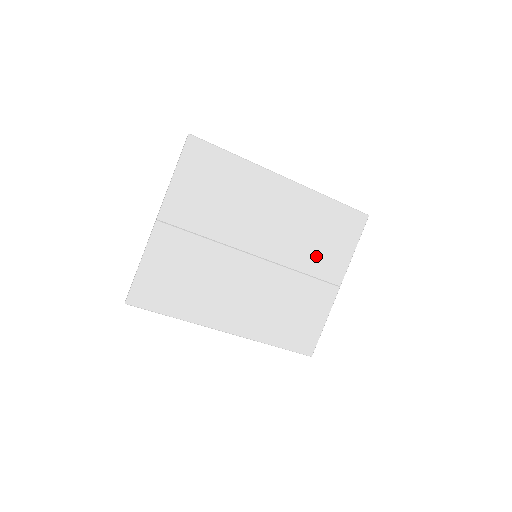
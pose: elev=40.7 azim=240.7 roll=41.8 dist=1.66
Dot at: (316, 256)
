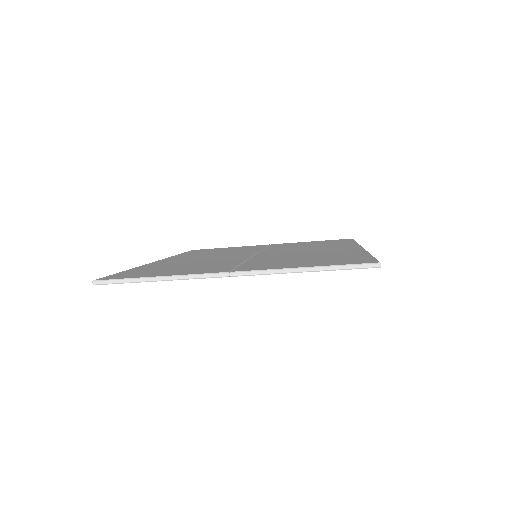
Dot at: occluded
